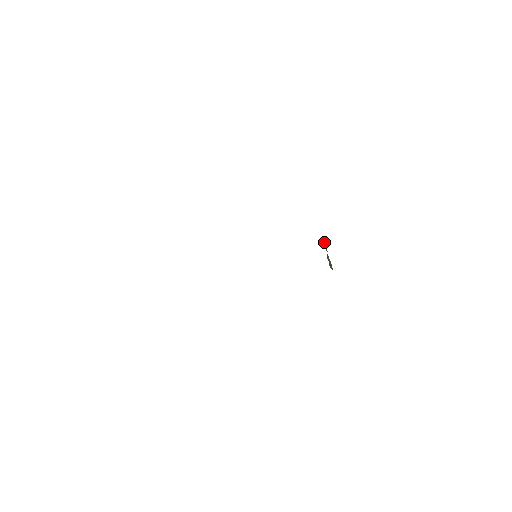
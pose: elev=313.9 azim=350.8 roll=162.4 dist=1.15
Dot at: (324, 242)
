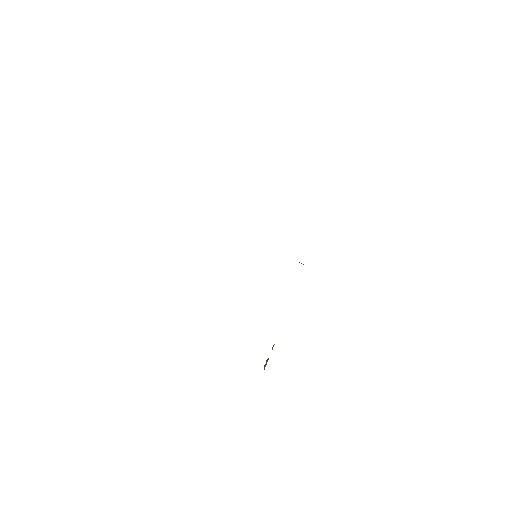
Dot at: occluded
